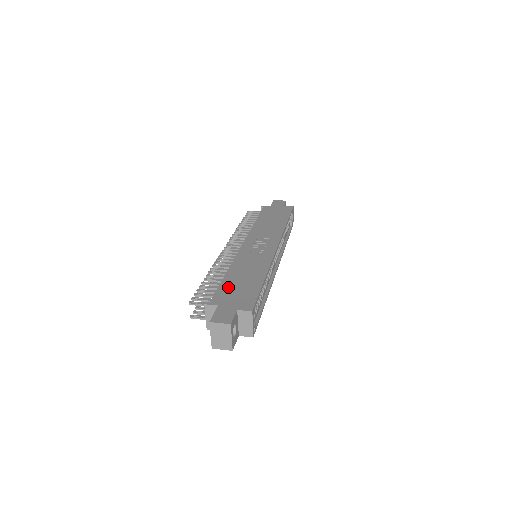
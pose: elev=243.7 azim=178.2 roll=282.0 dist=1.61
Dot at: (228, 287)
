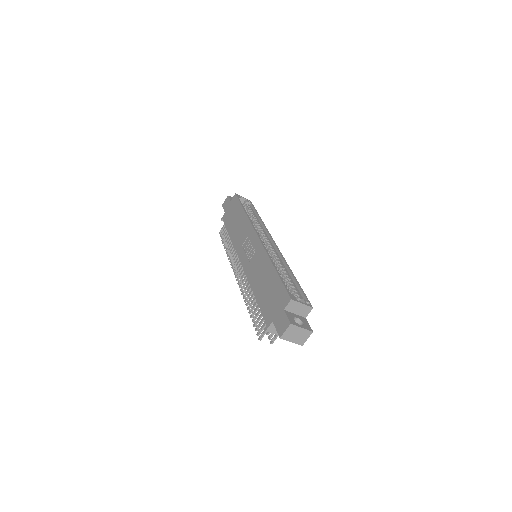
Dot at: (264, 302)
